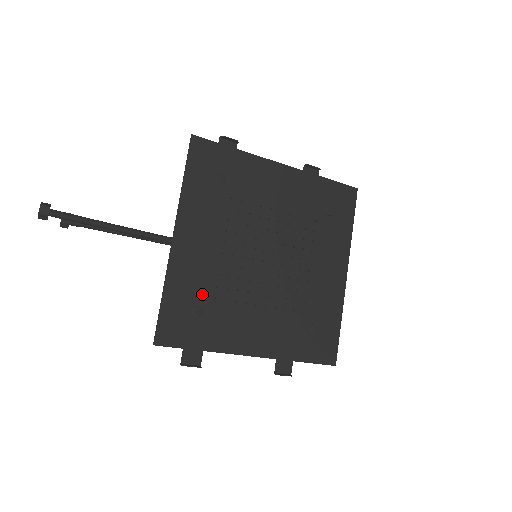
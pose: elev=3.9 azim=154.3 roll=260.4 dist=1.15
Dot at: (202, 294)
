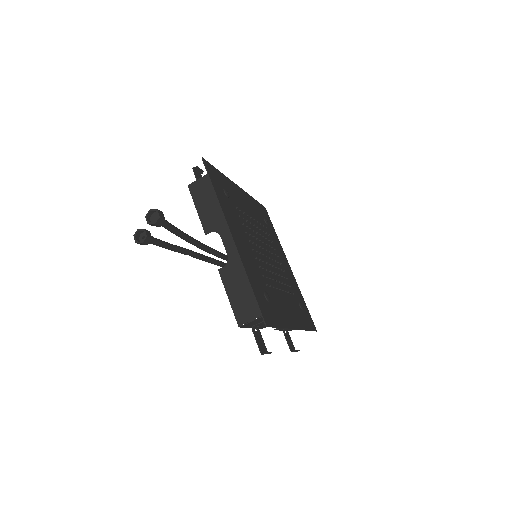
Dot at: (261, 282)
